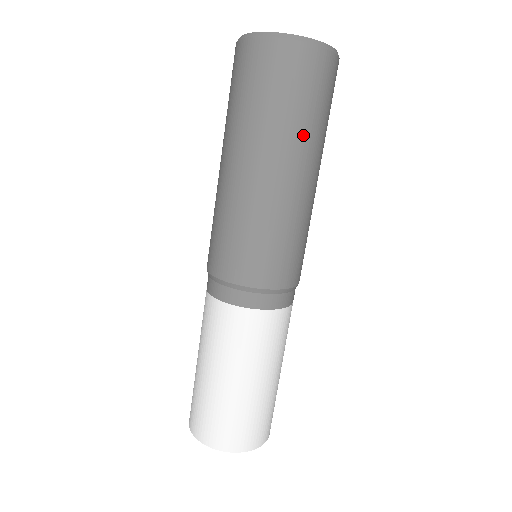
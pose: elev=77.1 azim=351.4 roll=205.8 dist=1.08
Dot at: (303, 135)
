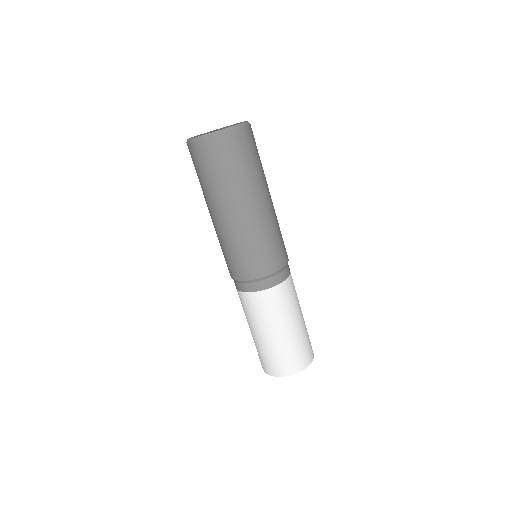
Dot at: (218, 190)
